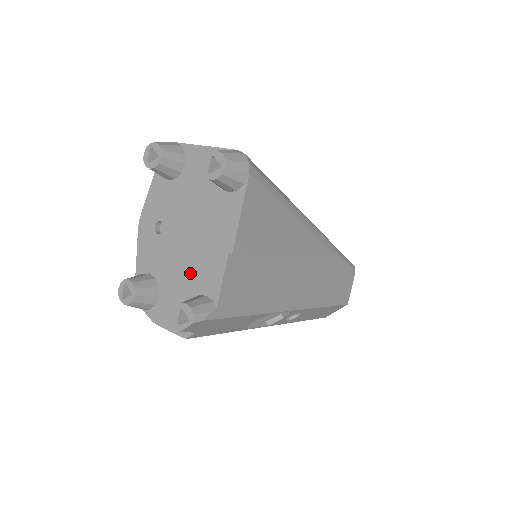
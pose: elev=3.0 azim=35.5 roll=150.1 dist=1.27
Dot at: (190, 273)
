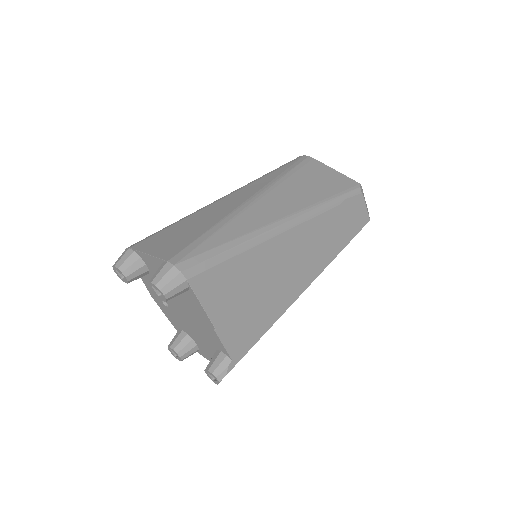
Dot at: (202, 336)
